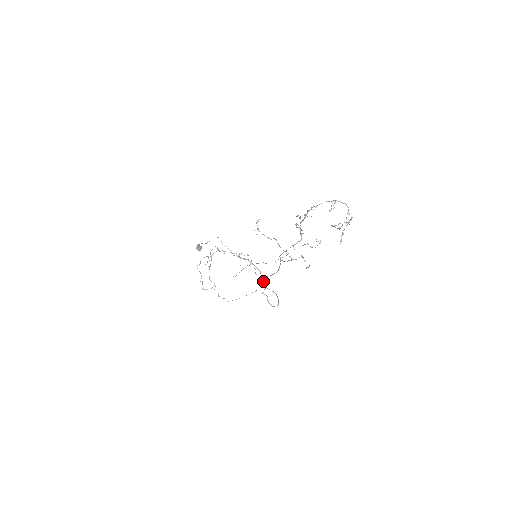
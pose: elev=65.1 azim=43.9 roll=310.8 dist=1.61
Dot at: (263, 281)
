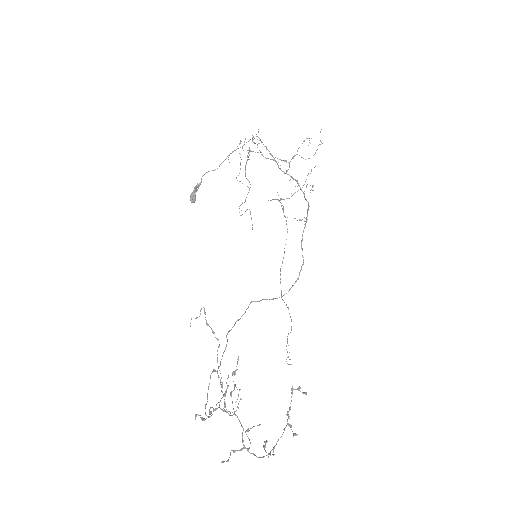
Dot at: occluded
